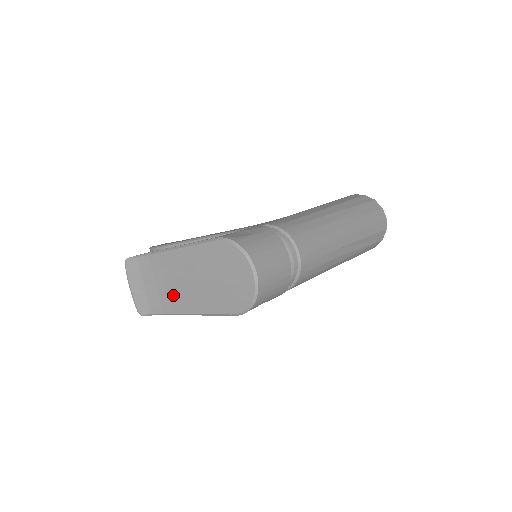
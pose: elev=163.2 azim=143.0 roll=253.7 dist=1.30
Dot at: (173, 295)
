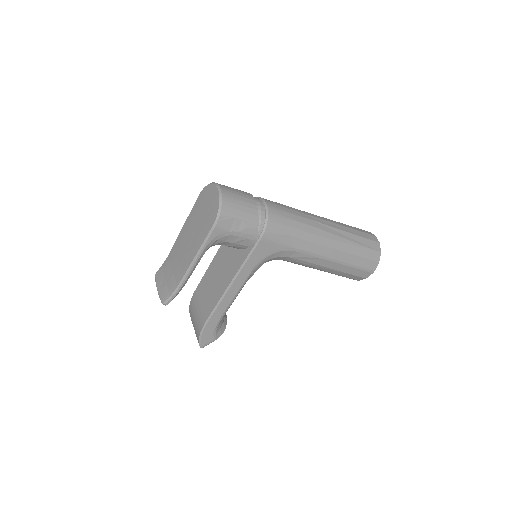
Dot at: (181, 263)
